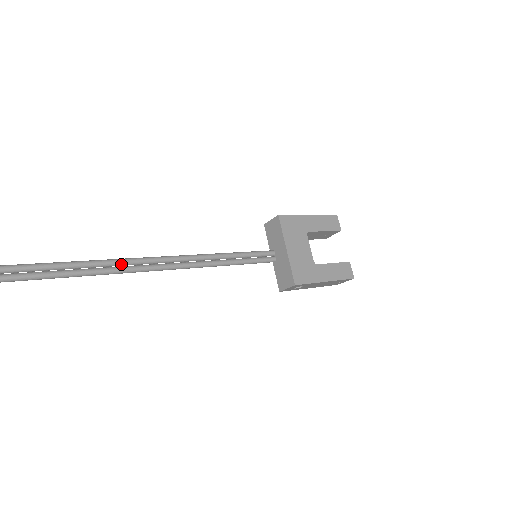
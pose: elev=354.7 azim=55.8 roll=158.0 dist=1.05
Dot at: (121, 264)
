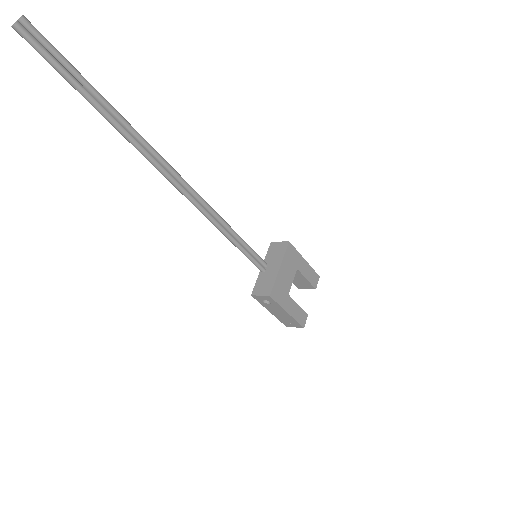
Dot at: (178, 179)
